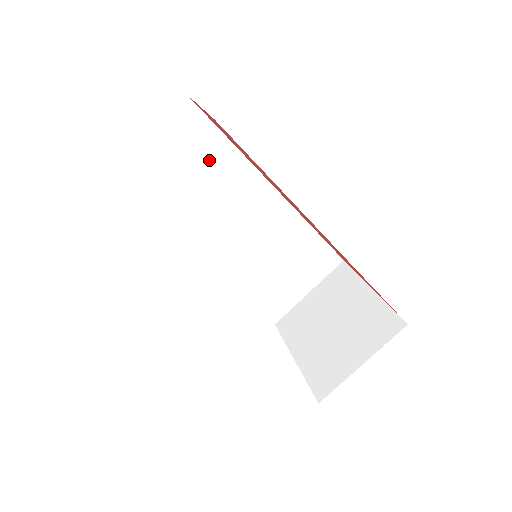
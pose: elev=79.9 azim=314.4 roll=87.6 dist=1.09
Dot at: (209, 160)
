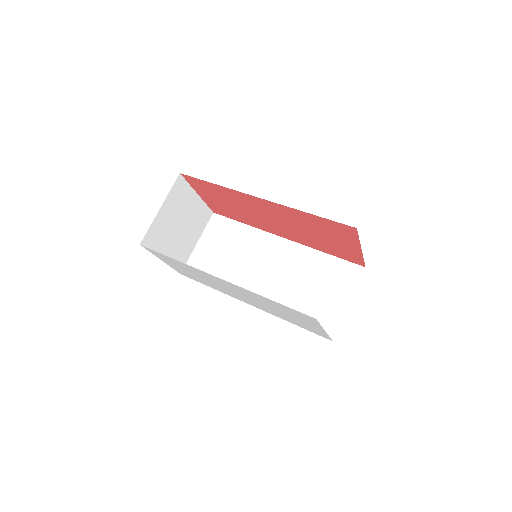
Dot at: (235, 238)
